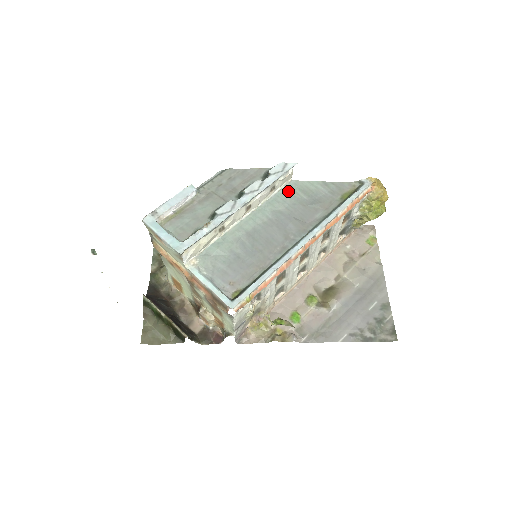
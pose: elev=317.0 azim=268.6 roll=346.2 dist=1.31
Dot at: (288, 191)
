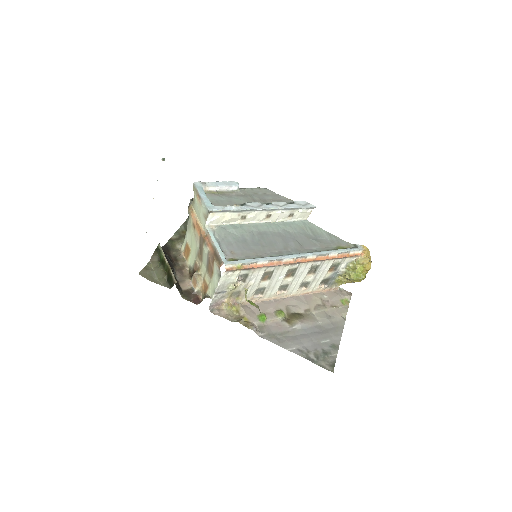
Dot at: (301, 224)
